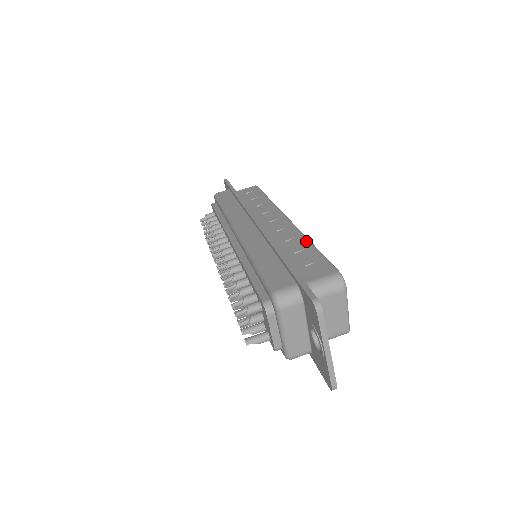
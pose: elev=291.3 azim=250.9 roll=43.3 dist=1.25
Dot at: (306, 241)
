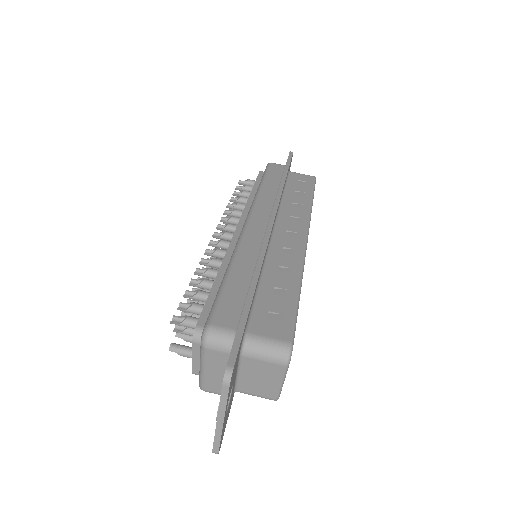
Dot at: (297, 280)
